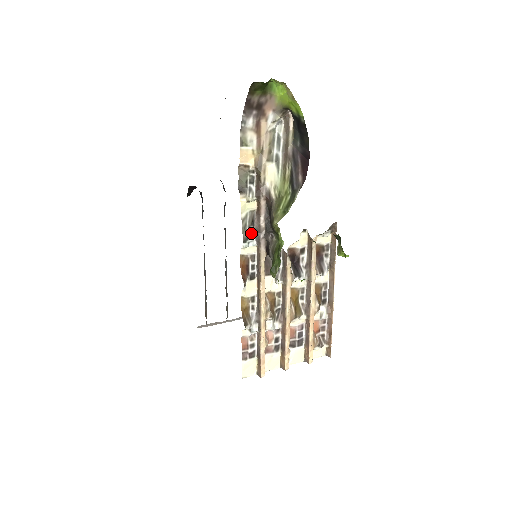
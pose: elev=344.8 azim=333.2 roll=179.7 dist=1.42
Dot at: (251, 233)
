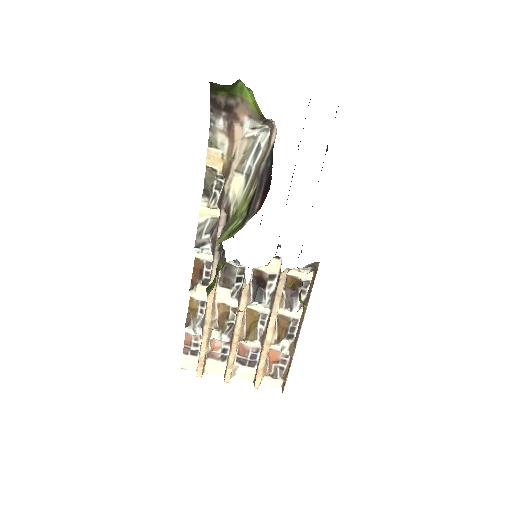
Dot at: (207, 240)
